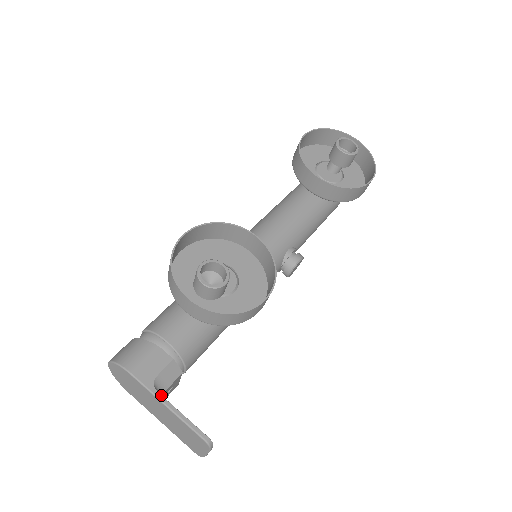
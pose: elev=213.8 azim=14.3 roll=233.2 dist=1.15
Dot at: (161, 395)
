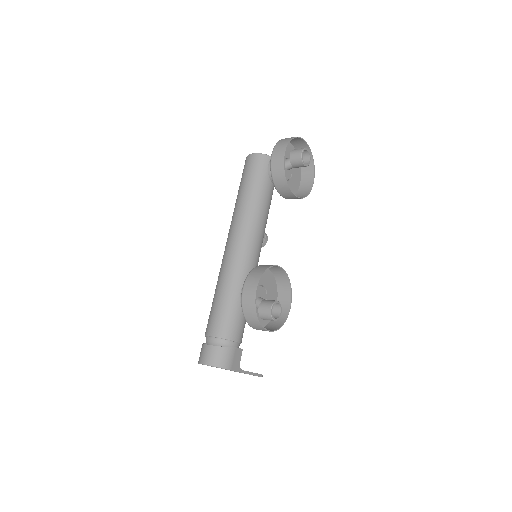
Dot at: (244, 371)
